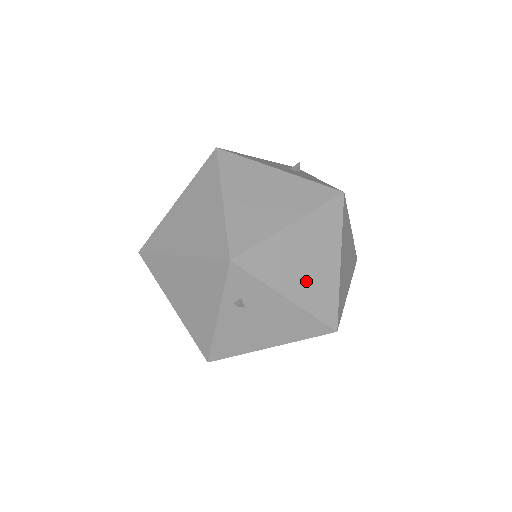
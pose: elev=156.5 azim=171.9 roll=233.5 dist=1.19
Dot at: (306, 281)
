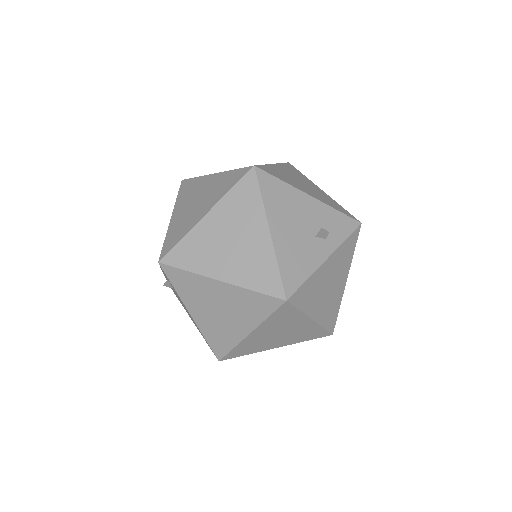
Dot at: (211, 319)
